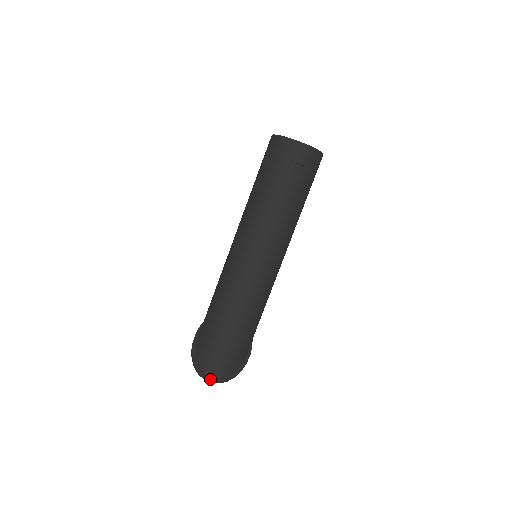
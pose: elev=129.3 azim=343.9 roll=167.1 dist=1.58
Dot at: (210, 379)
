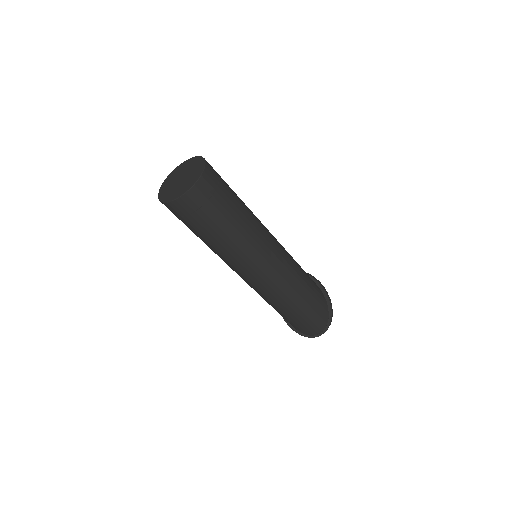
Dot at: occluded
